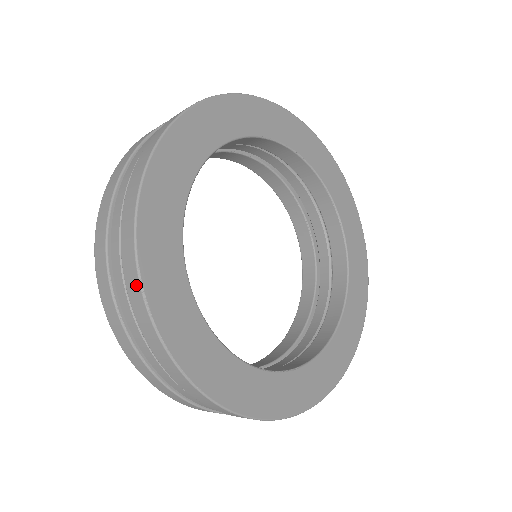
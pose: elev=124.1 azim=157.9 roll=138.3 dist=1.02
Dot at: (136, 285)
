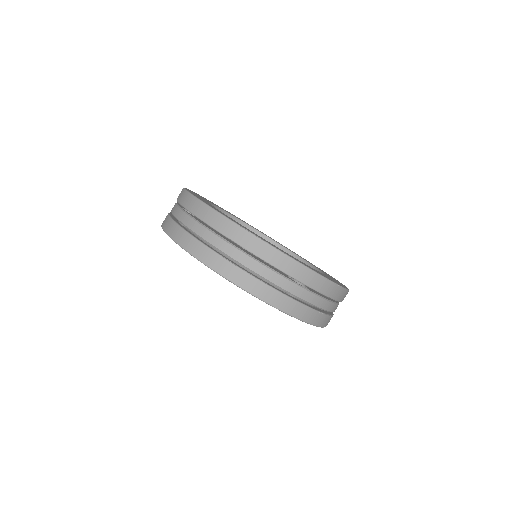
Dot at: (244, 233)
